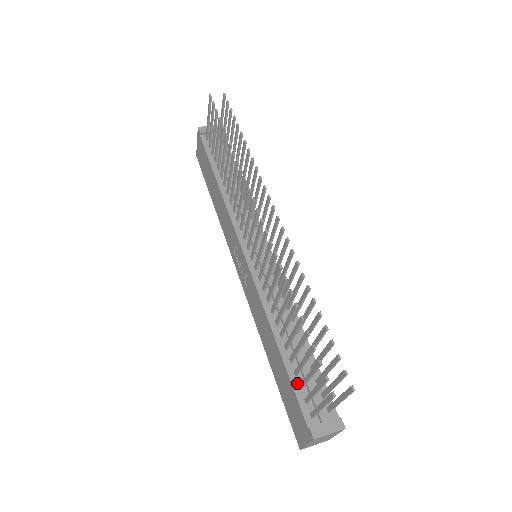
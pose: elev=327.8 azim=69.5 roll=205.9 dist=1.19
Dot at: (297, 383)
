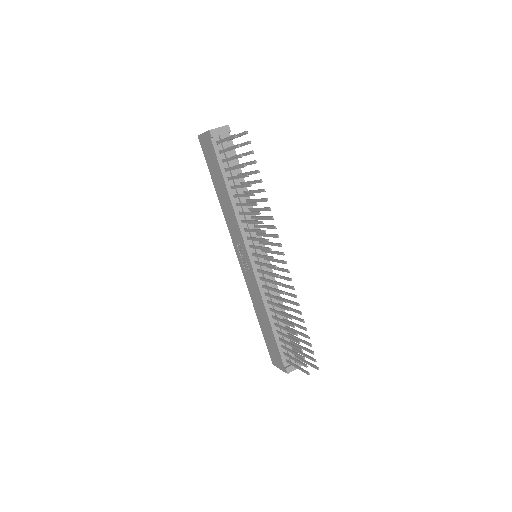
Dot at: (280, 344)
